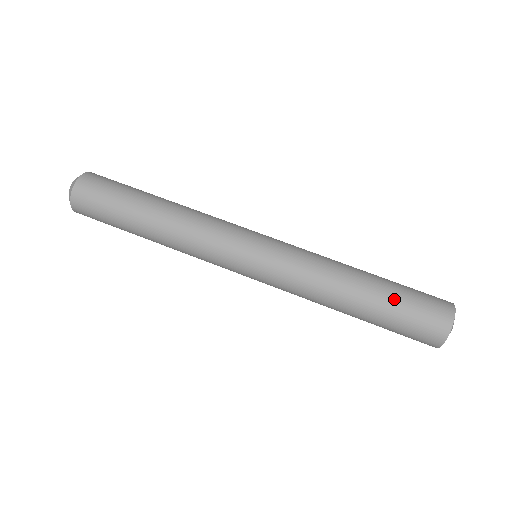
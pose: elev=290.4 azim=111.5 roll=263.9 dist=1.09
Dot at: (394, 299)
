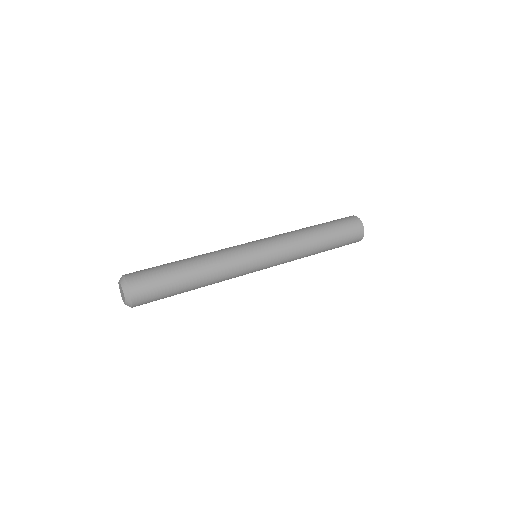
Dot at: (333, 226)
